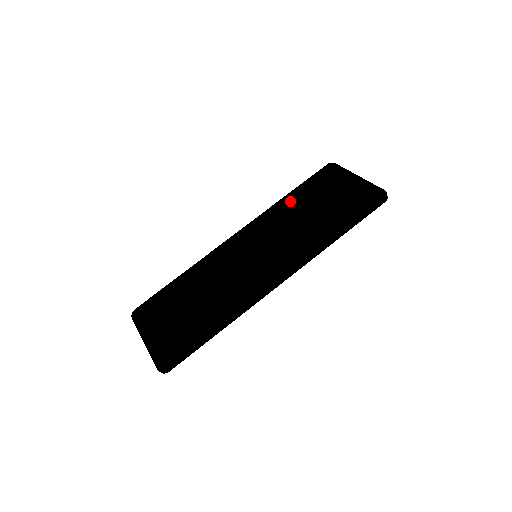
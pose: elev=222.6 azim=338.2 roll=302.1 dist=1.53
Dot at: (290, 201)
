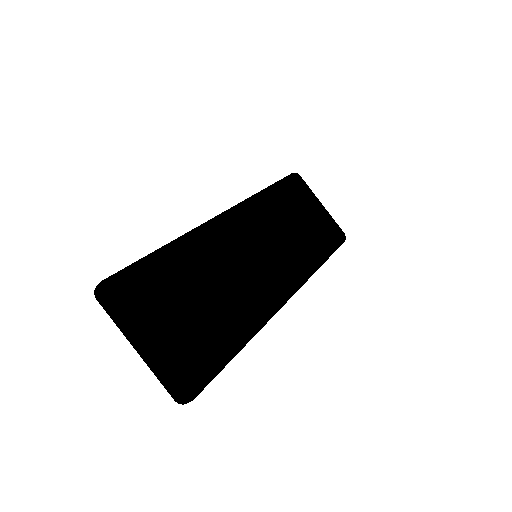
Dot at: (276, 200)
